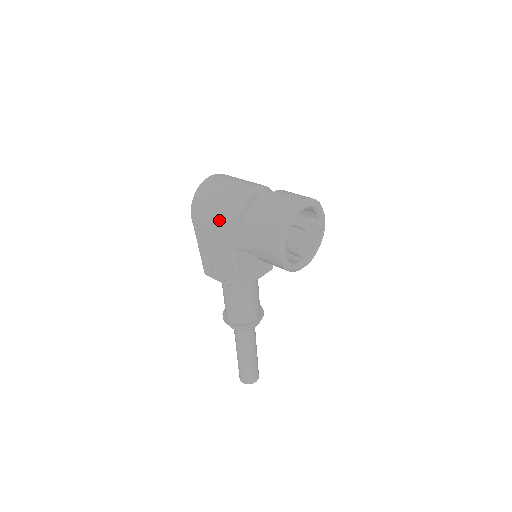
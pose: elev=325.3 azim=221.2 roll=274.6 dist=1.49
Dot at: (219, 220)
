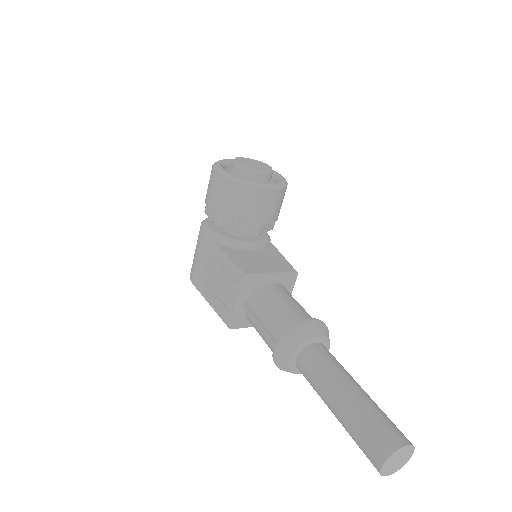
Dot at: (198, 242)
